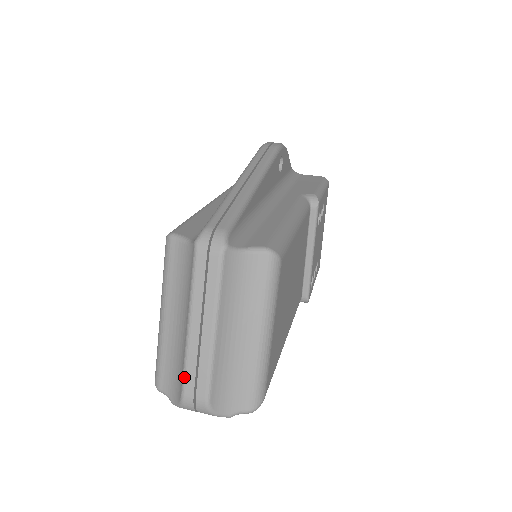
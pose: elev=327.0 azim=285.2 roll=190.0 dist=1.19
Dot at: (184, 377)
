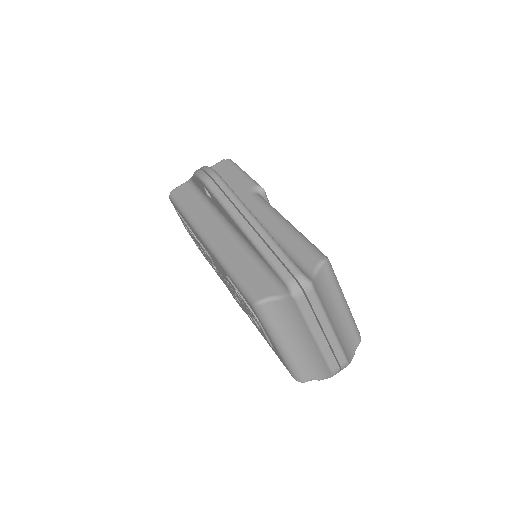
Dot at: (328, 363)
